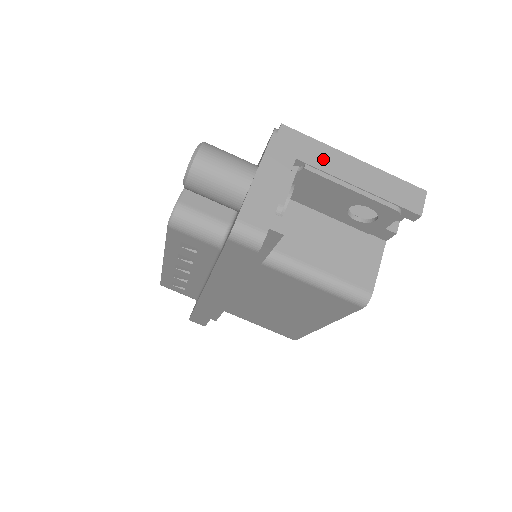
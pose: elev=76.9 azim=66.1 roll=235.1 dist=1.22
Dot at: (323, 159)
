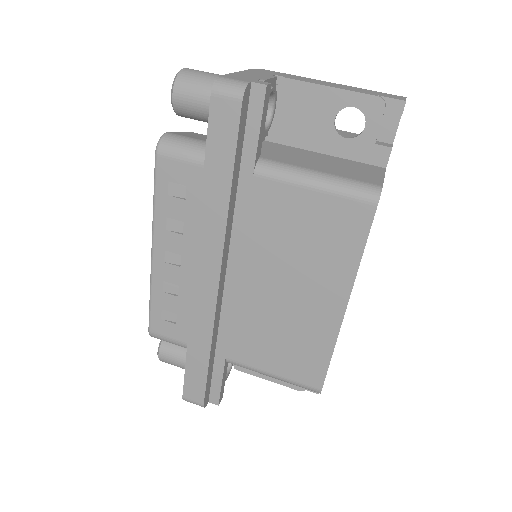
Dot at: (300, 78)
